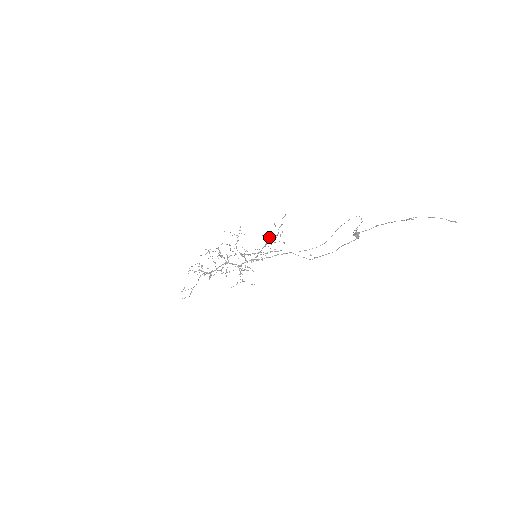
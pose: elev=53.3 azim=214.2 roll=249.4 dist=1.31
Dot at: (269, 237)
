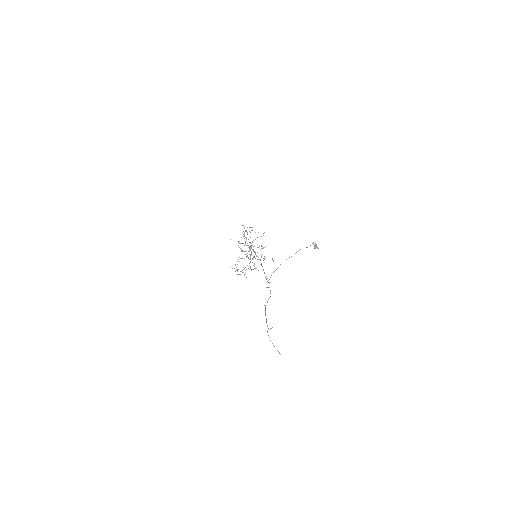
Dot at: (237, 271)
